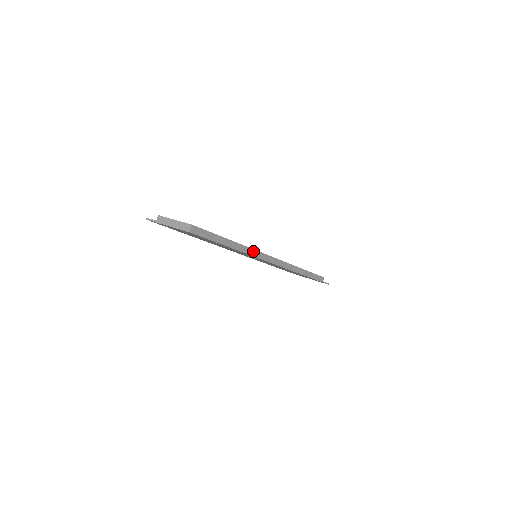
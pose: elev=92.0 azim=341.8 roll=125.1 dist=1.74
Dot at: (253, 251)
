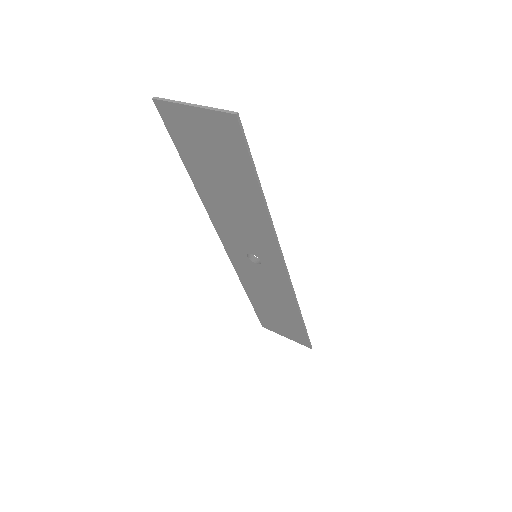
Dot at: occluded
